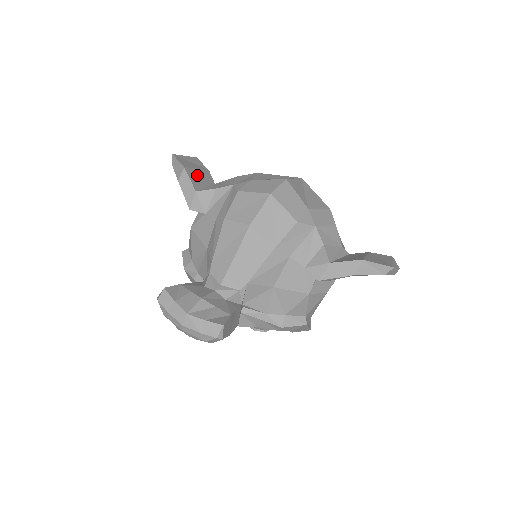
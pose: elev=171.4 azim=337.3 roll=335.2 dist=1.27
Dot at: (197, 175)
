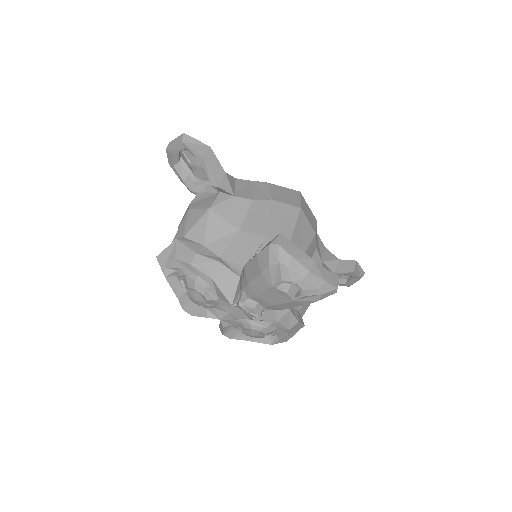
Dot at: occluded
